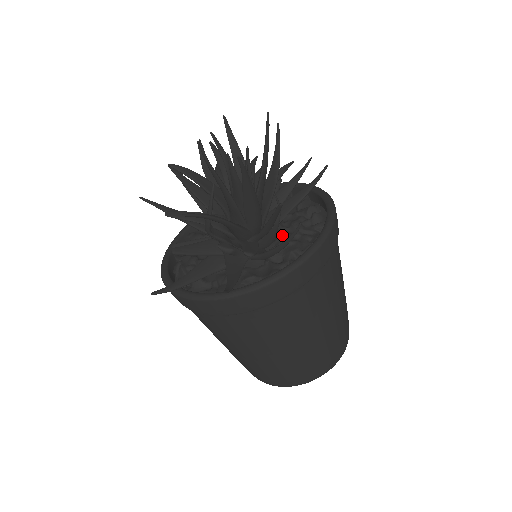
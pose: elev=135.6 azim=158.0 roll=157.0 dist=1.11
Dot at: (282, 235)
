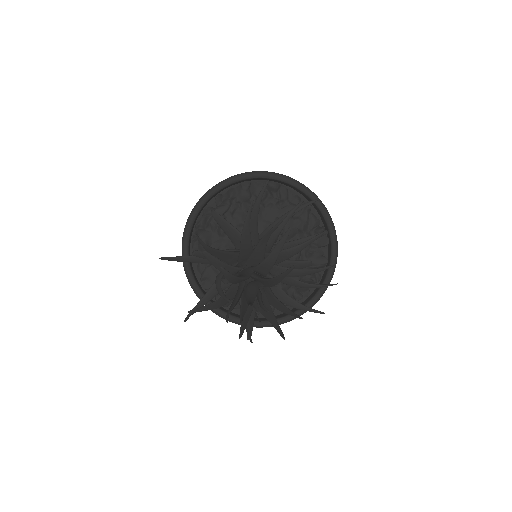
Dot at: occluded
